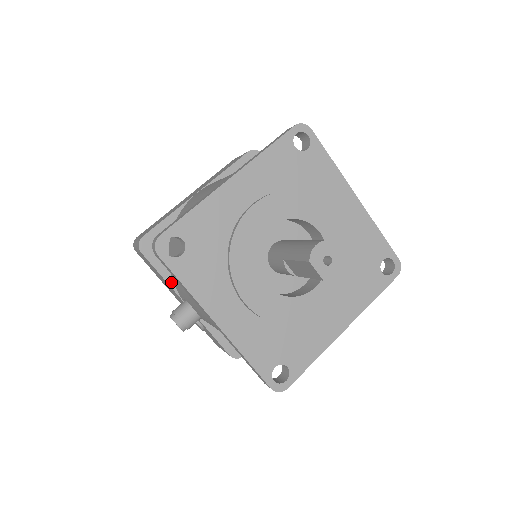
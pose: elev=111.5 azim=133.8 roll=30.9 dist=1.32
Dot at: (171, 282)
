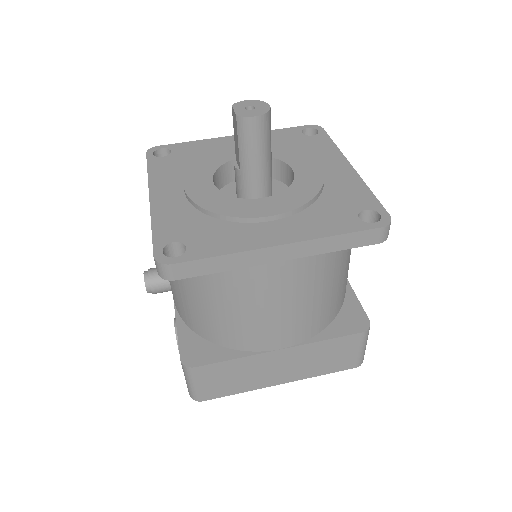
Dot at: occluded
